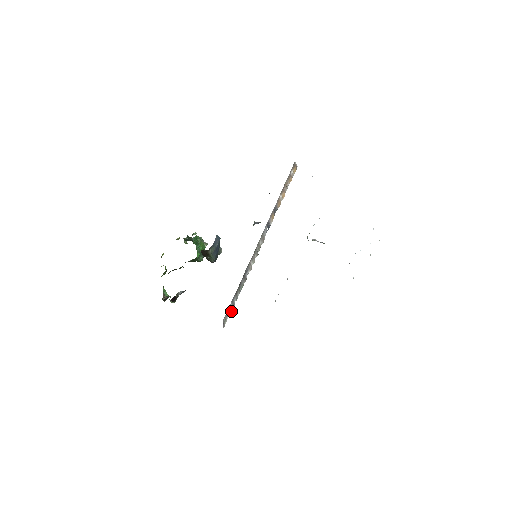
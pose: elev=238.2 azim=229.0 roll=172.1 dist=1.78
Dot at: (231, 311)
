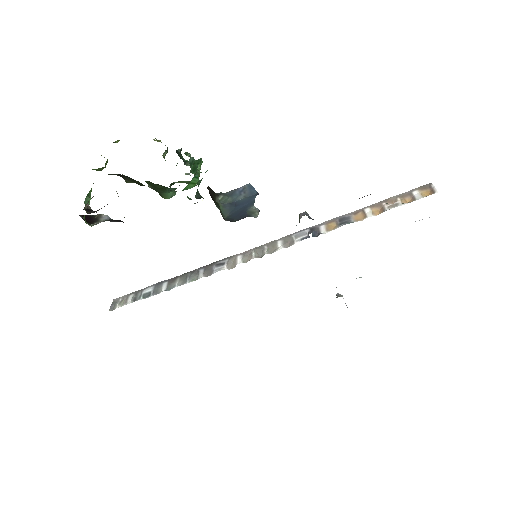
Dot at: (144, 298)
